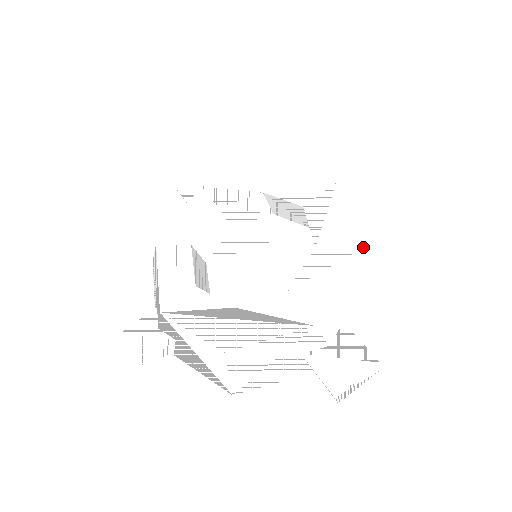
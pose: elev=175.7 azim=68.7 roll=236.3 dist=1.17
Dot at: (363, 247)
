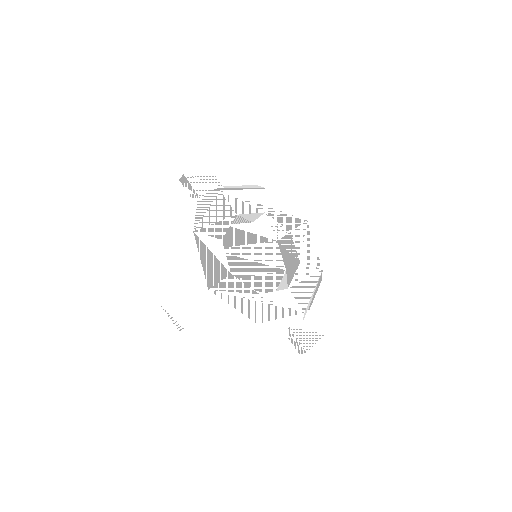
Dot at: occluded
